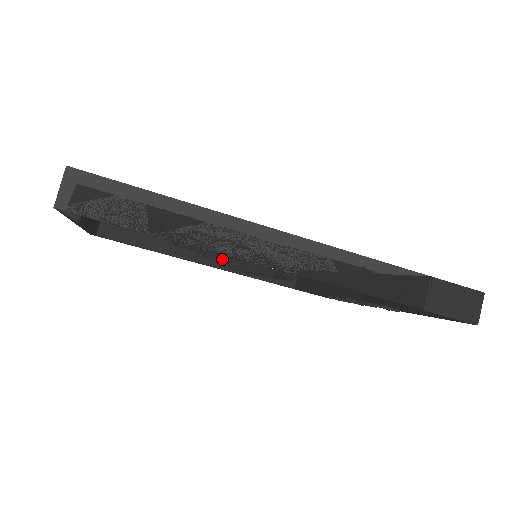
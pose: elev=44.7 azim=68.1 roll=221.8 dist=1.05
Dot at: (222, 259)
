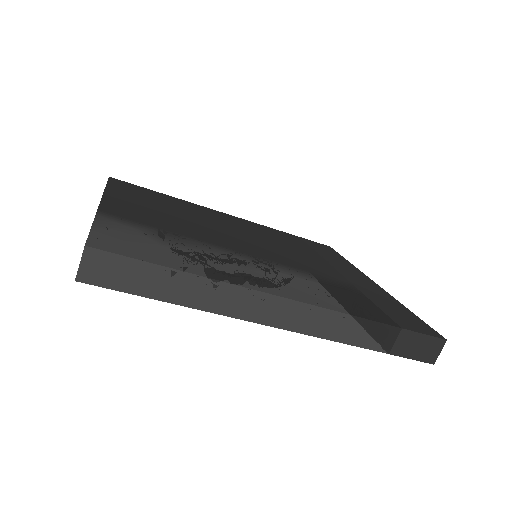
Dot at: occluded
